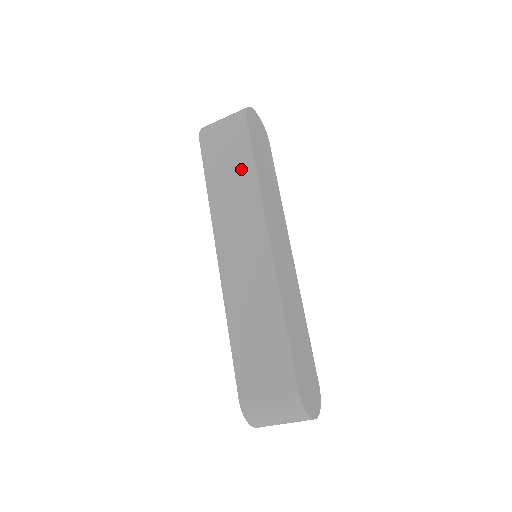
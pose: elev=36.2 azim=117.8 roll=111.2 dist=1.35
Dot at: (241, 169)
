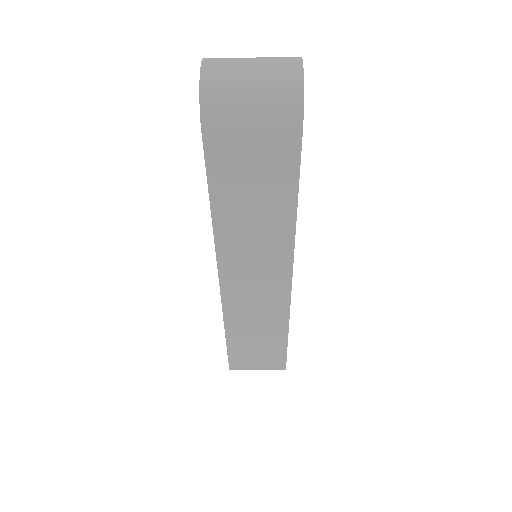
Dot at: (274, 202)
